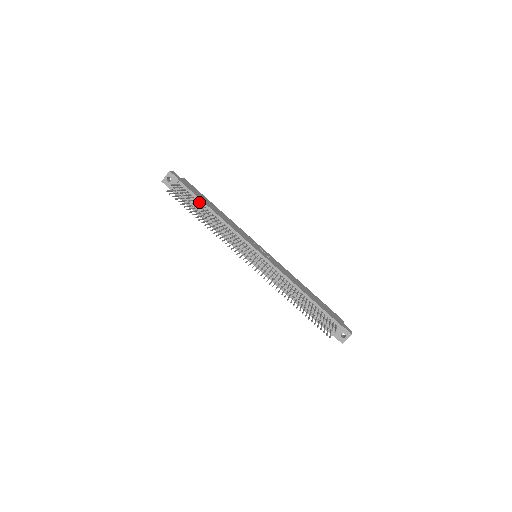
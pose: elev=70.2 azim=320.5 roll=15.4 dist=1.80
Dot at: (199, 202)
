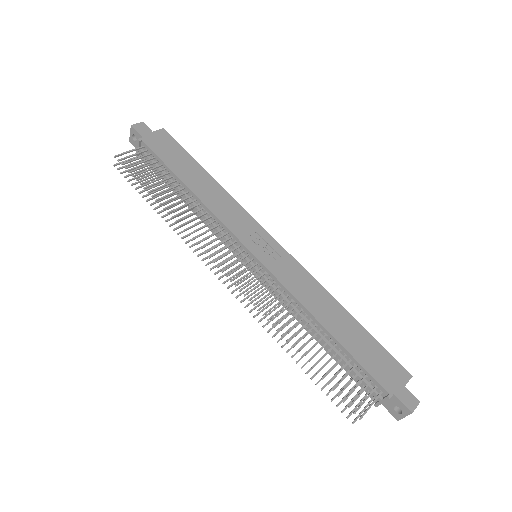
Dot at: (168, 173)
